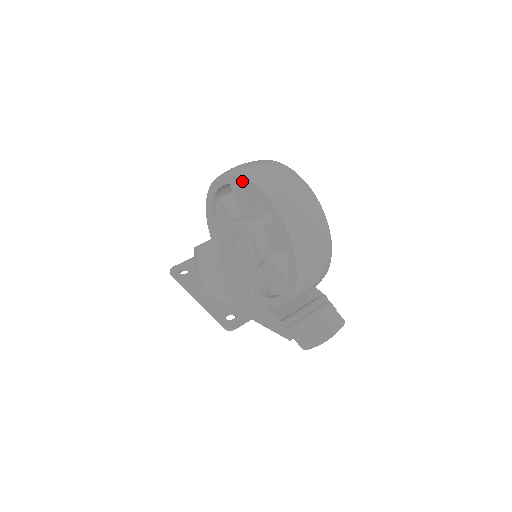
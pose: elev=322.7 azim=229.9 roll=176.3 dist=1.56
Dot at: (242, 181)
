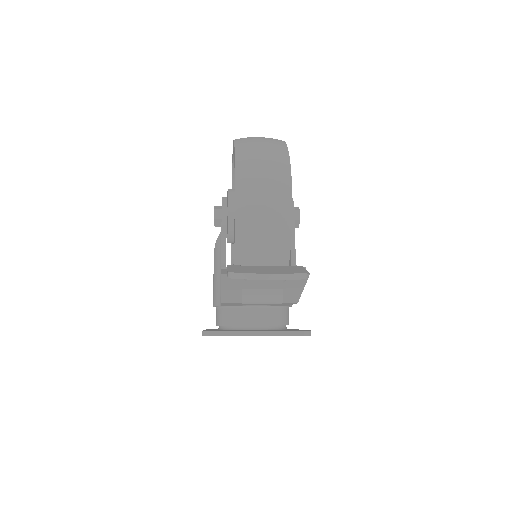
Dot at: occluded
